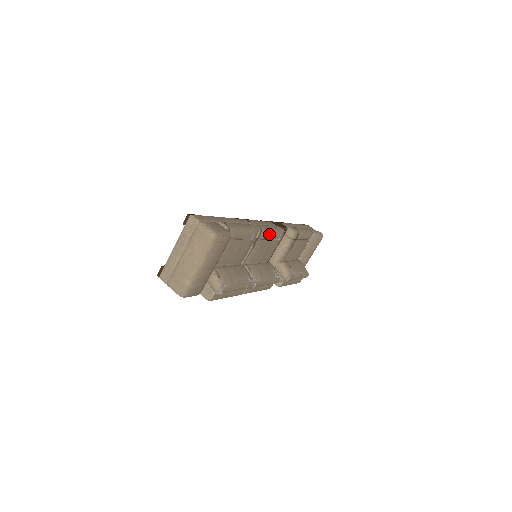
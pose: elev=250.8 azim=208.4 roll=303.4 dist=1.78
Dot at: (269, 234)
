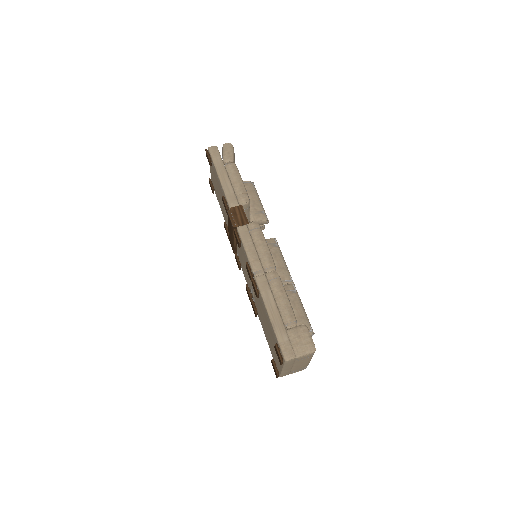
Dot at: (270, 253)
